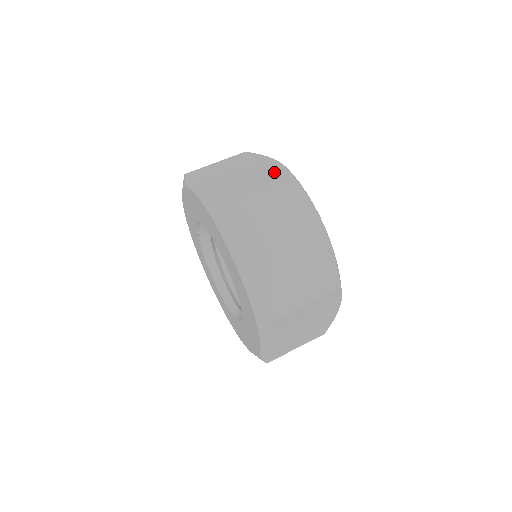
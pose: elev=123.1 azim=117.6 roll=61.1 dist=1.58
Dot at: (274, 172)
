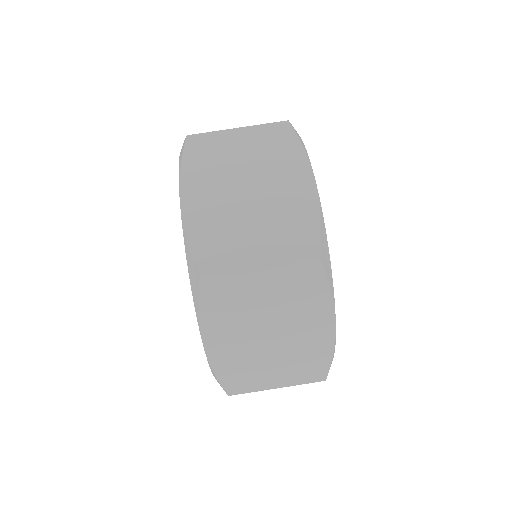
Dot at: (300, 228)
